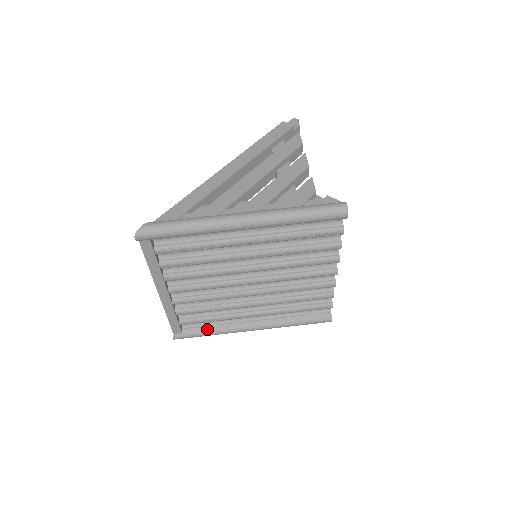
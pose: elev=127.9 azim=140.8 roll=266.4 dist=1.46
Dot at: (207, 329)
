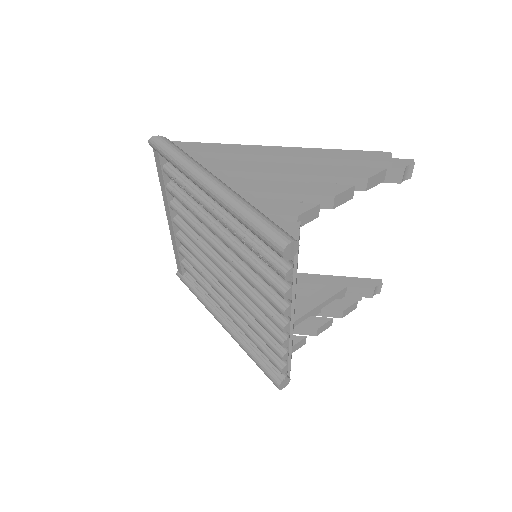
Dot at: (197, 289)
